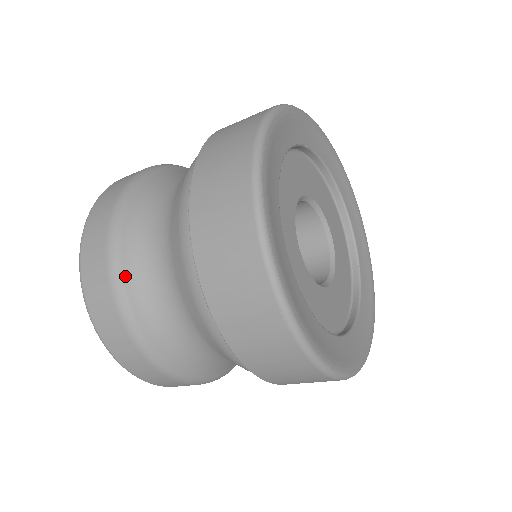
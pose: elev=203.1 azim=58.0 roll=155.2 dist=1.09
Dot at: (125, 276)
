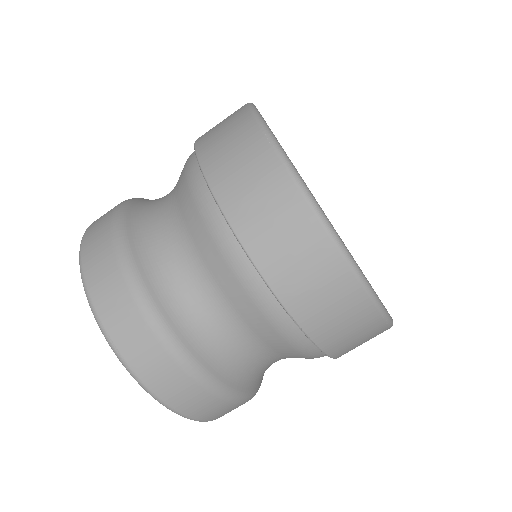
Dot at: (130, 208)
